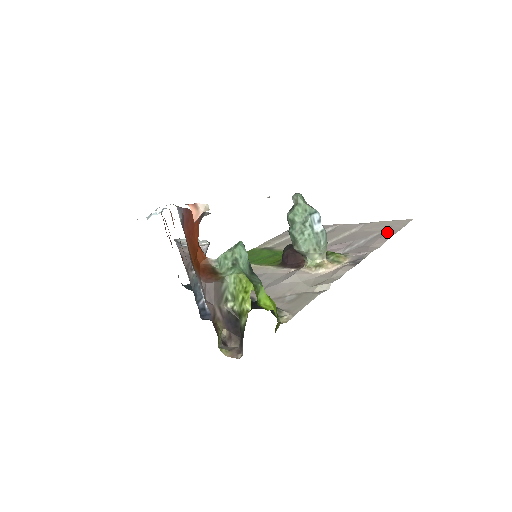
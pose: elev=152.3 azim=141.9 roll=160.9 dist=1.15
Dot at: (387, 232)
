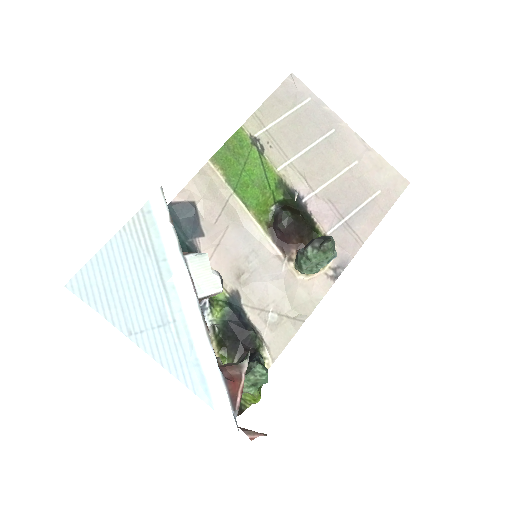
Dot at: (379, 206)
